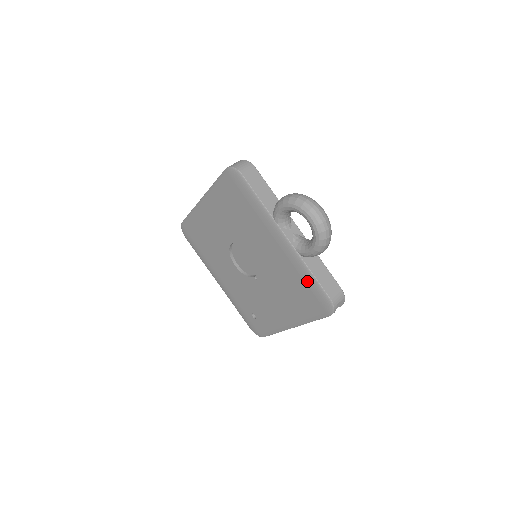
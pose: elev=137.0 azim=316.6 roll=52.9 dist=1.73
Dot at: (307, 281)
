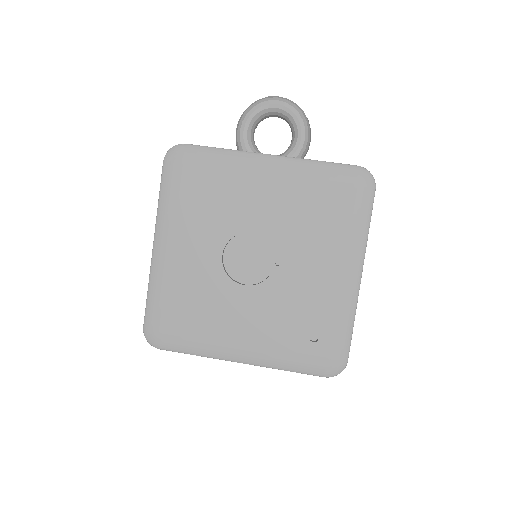
Dot at: (325, 176)
